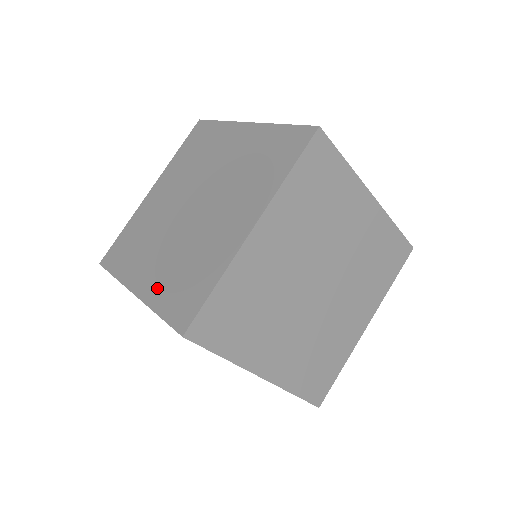
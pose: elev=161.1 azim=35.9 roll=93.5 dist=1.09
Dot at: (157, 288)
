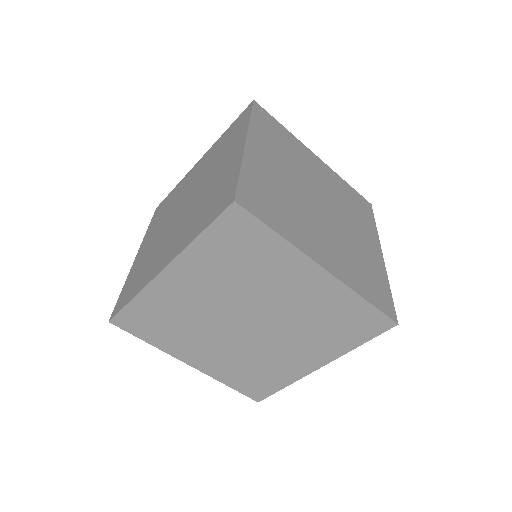
Dot at: (136, 266)
